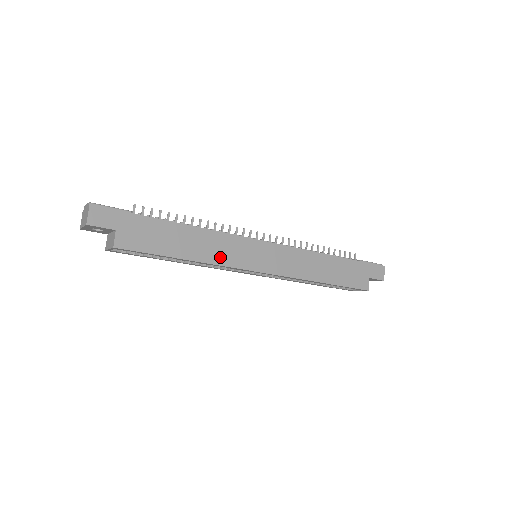
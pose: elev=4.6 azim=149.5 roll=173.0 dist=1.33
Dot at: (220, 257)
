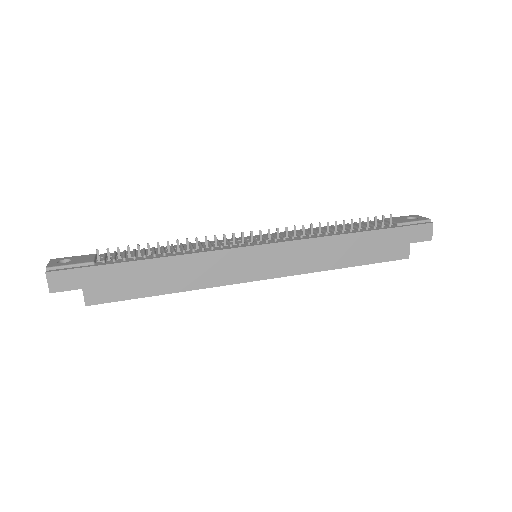
Dot at: (207, 279)
